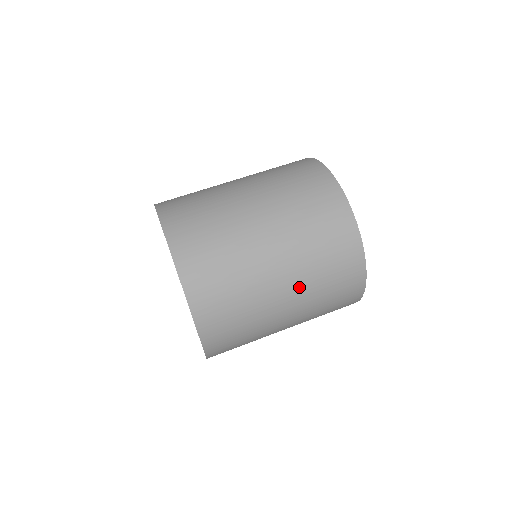
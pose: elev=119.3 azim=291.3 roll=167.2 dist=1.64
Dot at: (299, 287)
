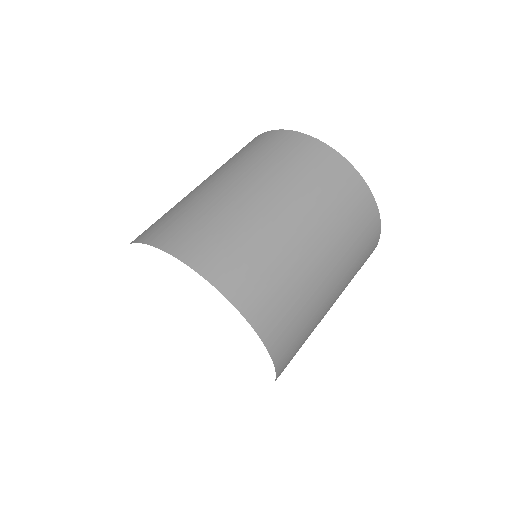
Dot at: (289, 195)
